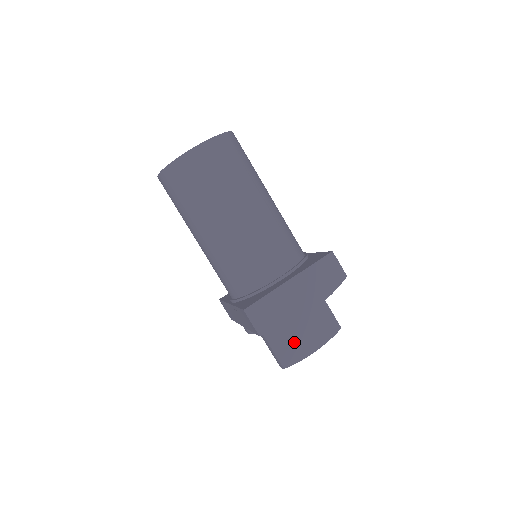
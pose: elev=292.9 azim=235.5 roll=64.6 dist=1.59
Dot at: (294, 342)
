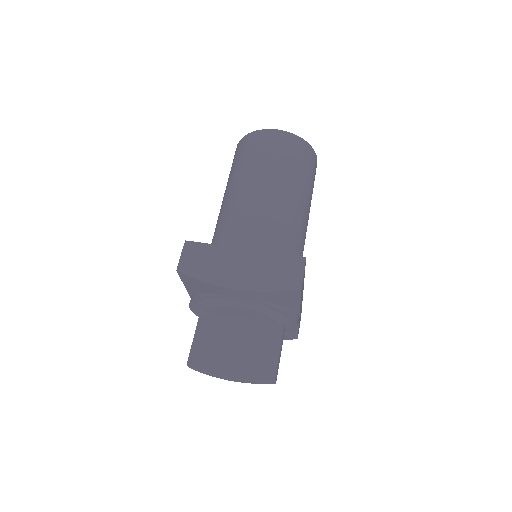
Dot at: (218, 349)
